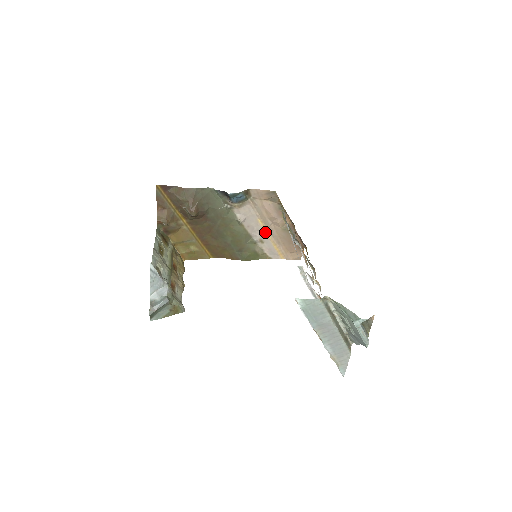
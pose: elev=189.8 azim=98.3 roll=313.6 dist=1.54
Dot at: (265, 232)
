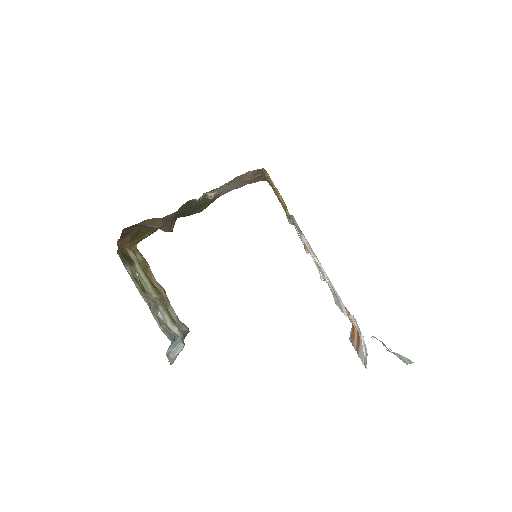
Dot at: (229, 186)
